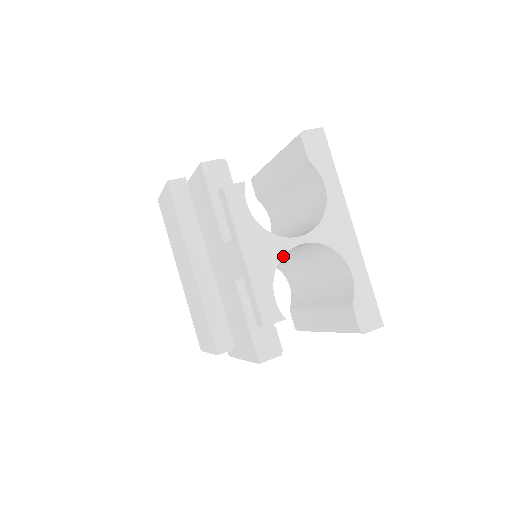
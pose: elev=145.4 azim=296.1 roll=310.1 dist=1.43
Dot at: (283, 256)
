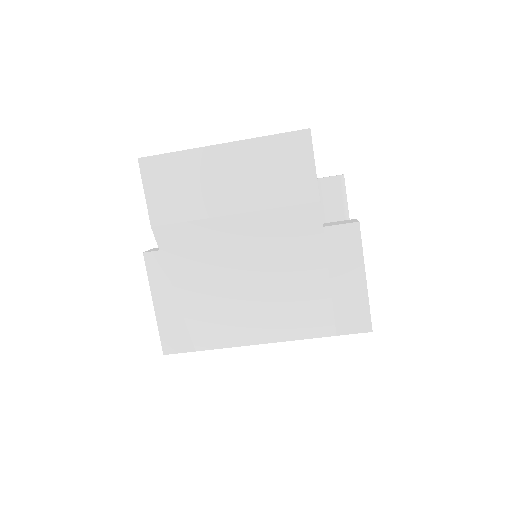
Dot at: occluded
